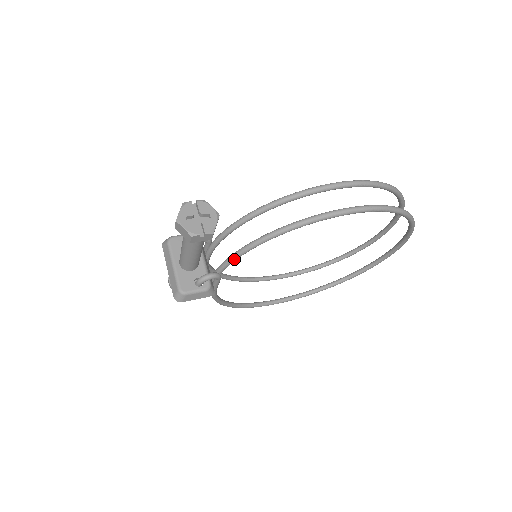
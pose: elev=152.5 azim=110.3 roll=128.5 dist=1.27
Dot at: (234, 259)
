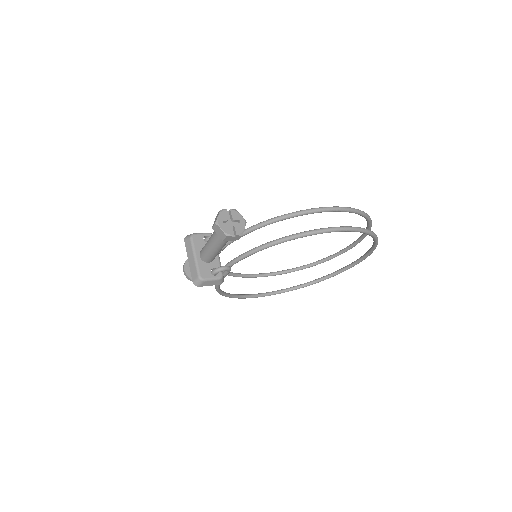
Dot at: (245, 257)
